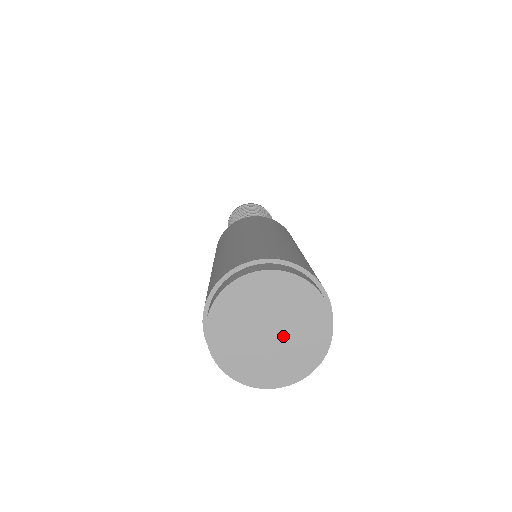
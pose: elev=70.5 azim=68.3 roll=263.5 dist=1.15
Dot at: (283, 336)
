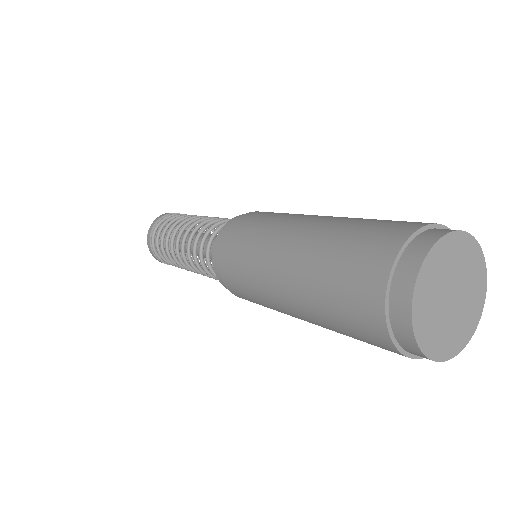
Dot at: (455, 309)
